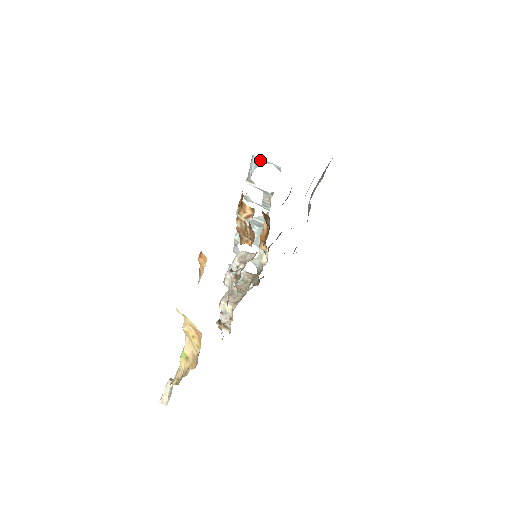
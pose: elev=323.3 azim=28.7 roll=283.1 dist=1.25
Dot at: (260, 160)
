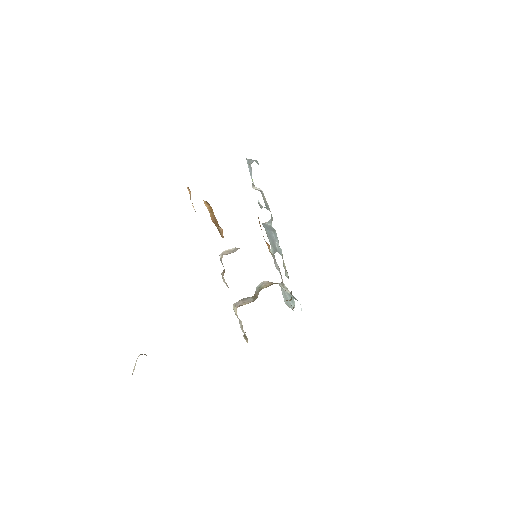
Dot at: (250, 161)
